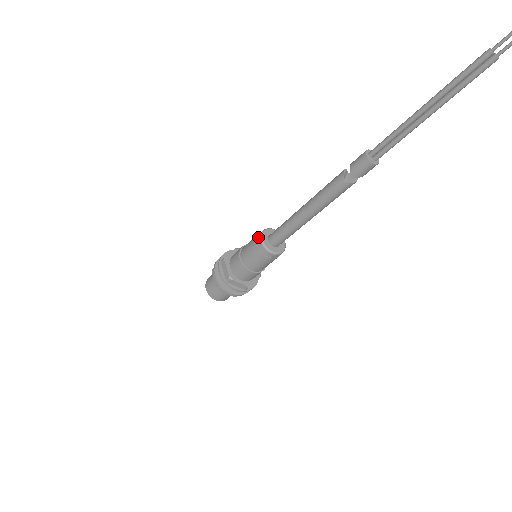
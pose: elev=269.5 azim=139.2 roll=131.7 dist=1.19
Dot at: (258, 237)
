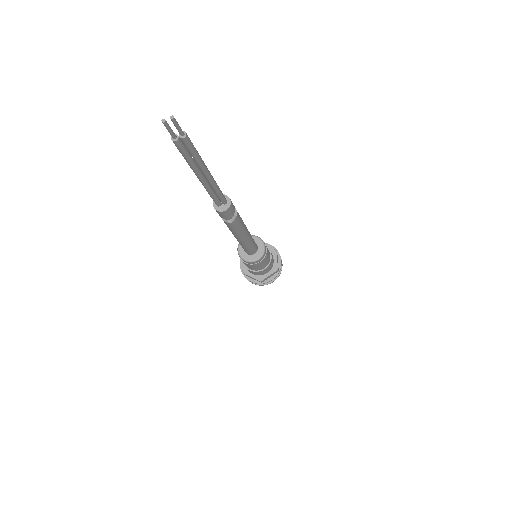
Dot at: (240, 258)
